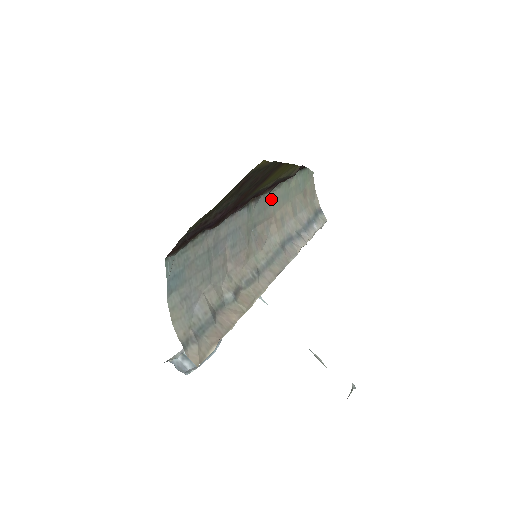
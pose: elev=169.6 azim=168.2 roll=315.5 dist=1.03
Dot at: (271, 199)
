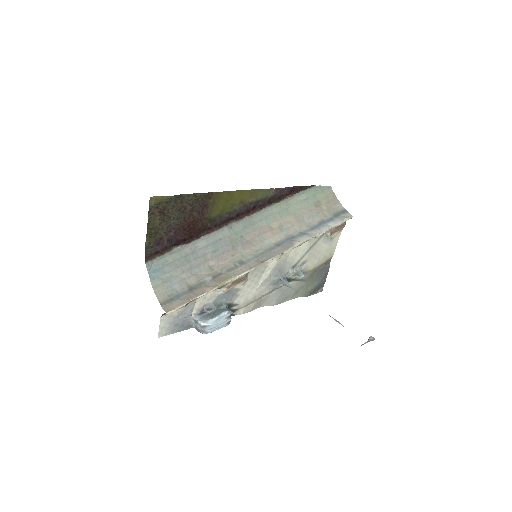
Dot at: (261, 217)
